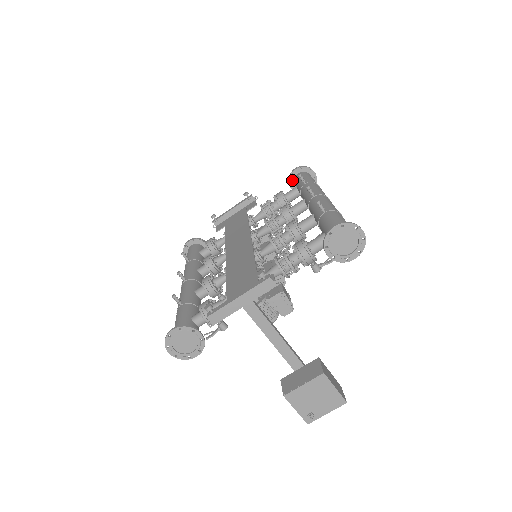
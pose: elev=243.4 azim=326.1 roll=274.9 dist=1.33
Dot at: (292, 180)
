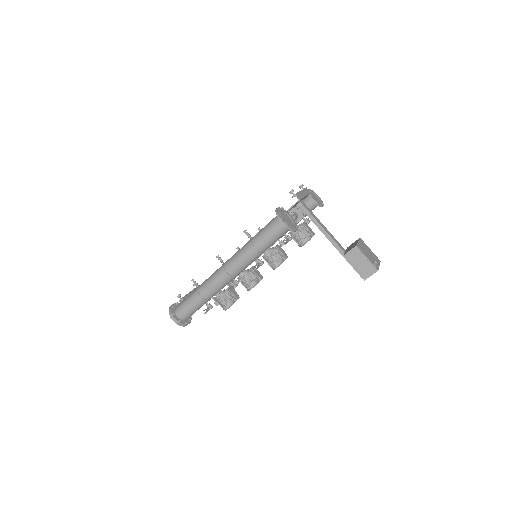
Dot at: occluded
